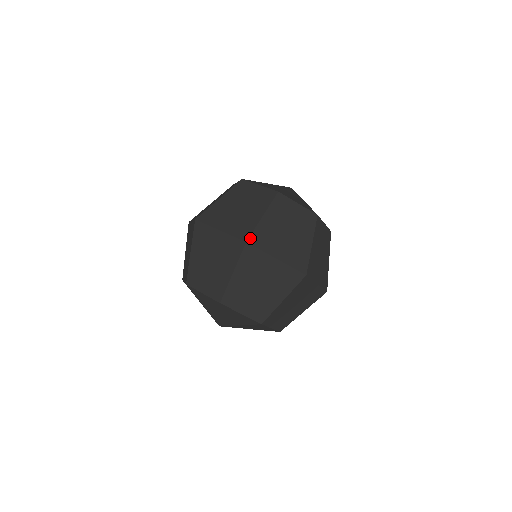
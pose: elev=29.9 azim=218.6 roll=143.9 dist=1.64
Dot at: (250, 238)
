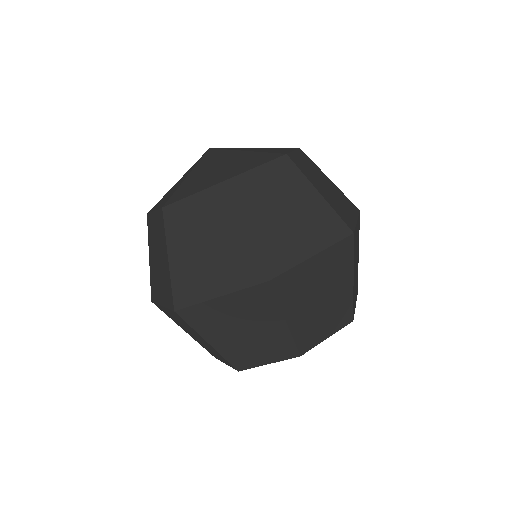
Dot at: (348, 226)
